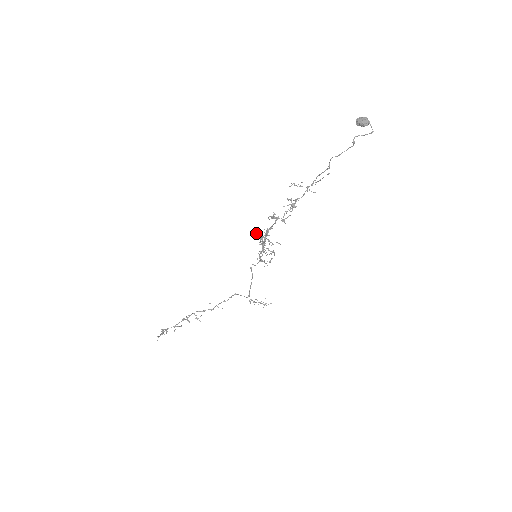
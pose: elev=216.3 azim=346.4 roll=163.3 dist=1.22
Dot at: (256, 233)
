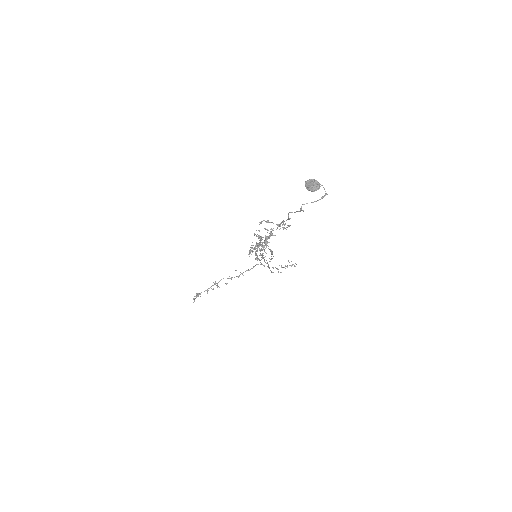
Dot at: occluded
